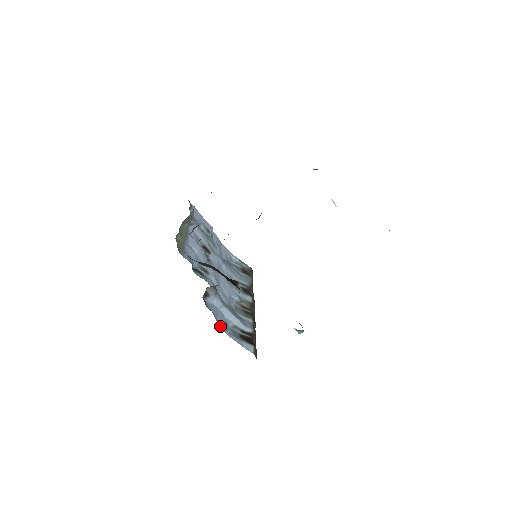
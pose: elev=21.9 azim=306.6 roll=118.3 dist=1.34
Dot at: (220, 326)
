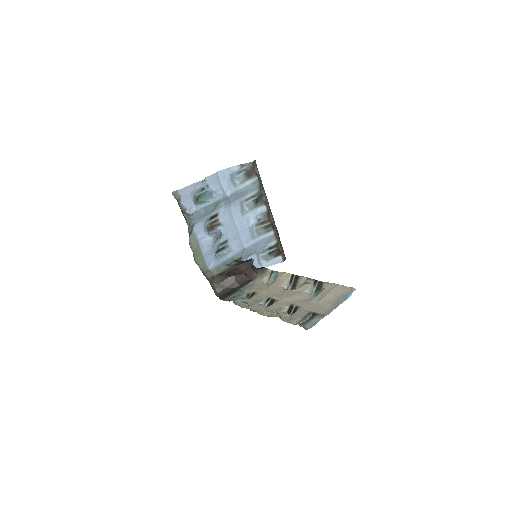
Dot at: occluded
